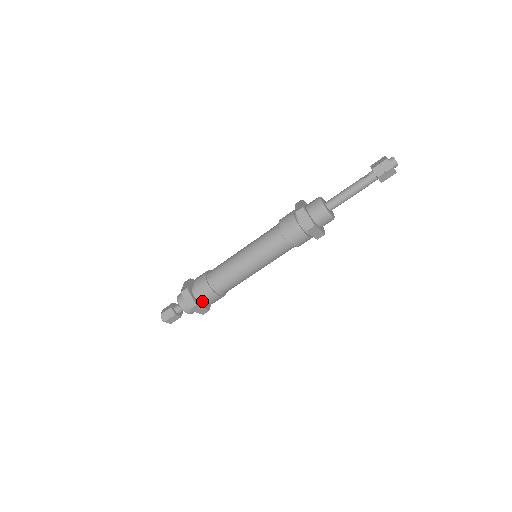
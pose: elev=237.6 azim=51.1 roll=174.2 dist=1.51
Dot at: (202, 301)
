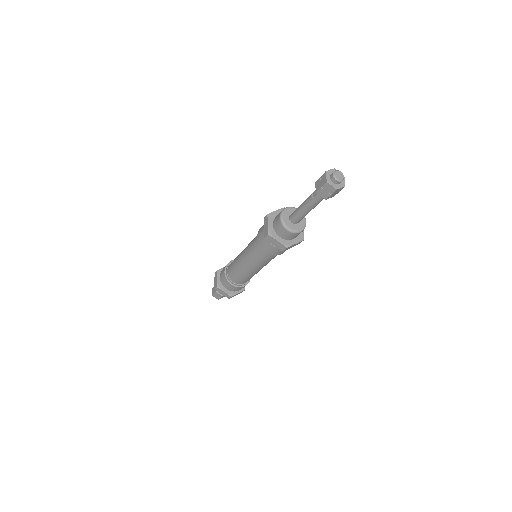
Dot at: occluded
